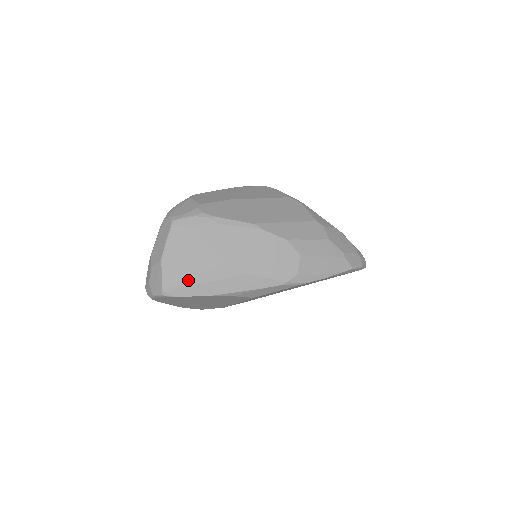
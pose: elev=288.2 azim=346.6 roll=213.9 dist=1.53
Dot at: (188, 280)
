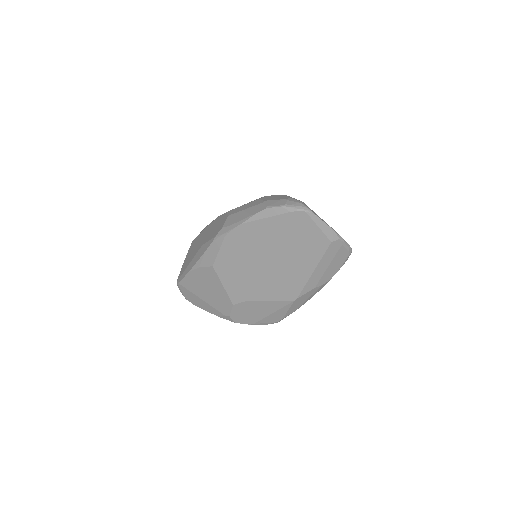
Dot at: (185, 268)
